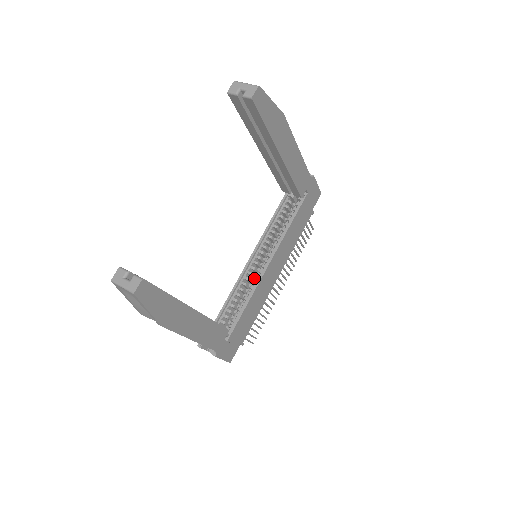
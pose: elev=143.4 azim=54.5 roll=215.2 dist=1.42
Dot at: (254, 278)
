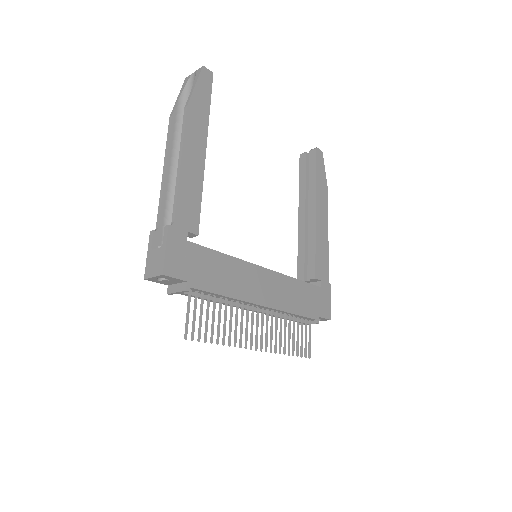
Dot at: occluded
